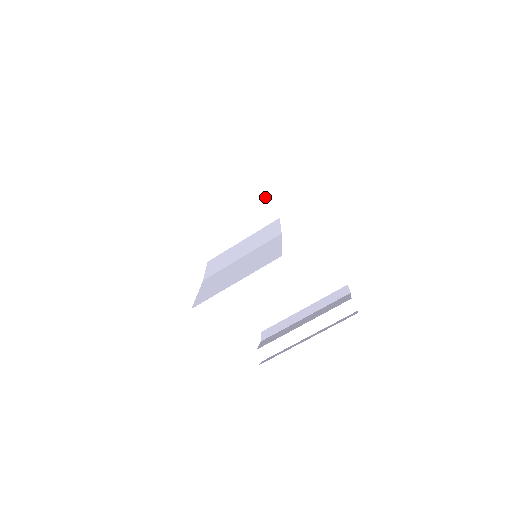
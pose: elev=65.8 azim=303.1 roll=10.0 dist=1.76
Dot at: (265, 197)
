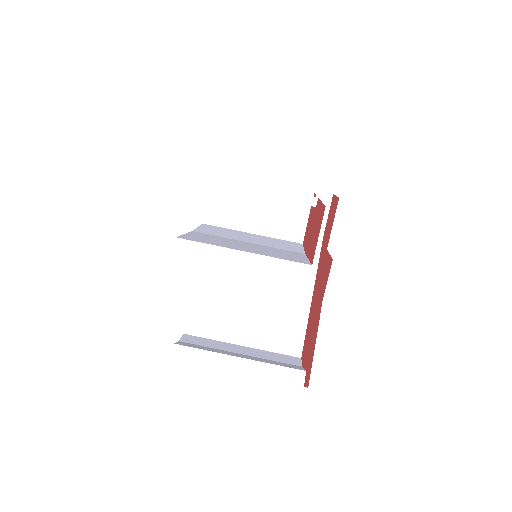
Dot at: (309, 214)
